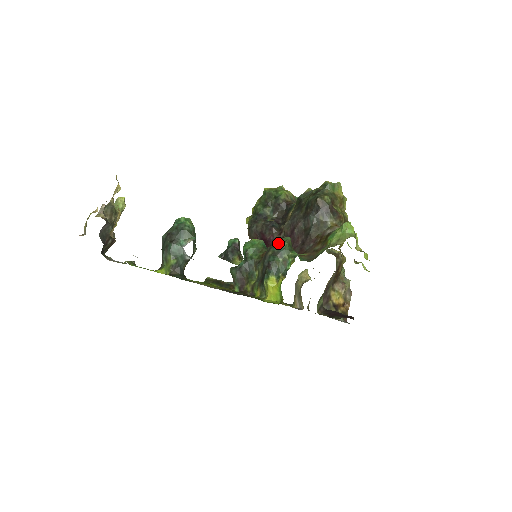
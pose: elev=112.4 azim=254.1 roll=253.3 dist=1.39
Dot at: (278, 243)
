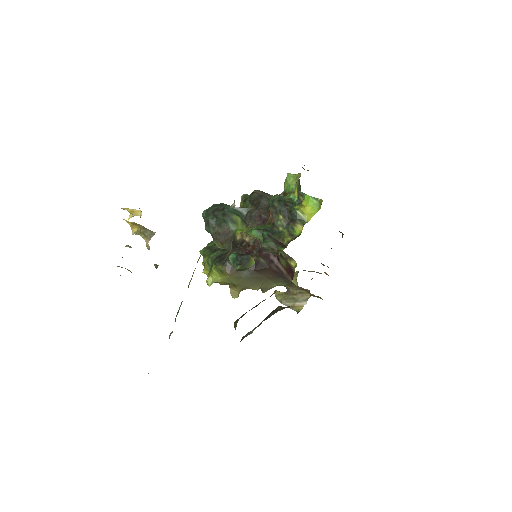
Dot at: (272, 200)
